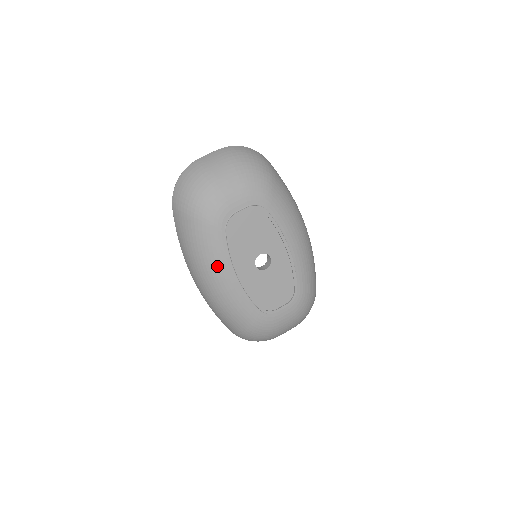
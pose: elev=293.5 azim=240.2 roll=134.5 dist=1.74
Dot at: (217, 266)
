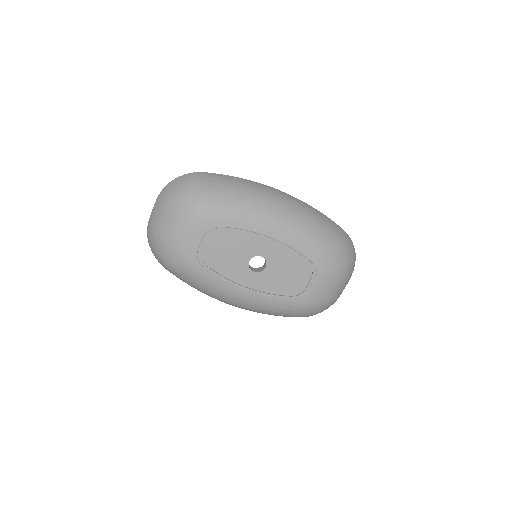
Dot at: (224, 293)
